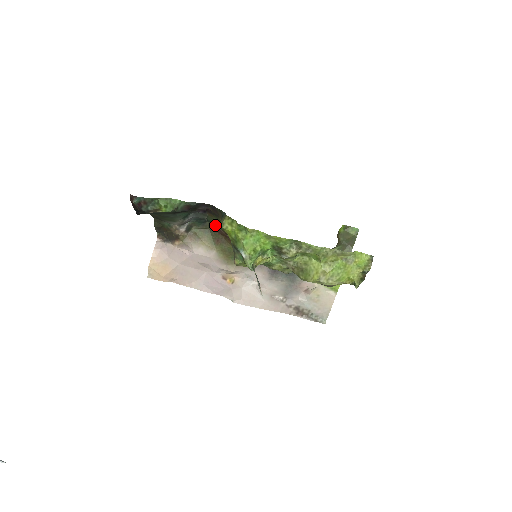
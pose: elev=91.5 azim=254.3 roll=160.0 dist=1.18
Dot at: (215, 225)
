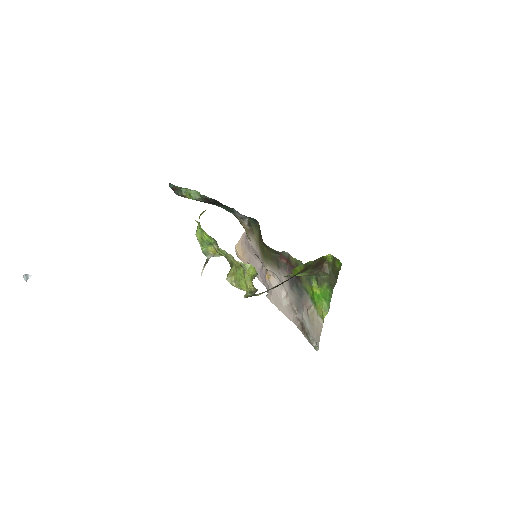
Dot at: occluded
